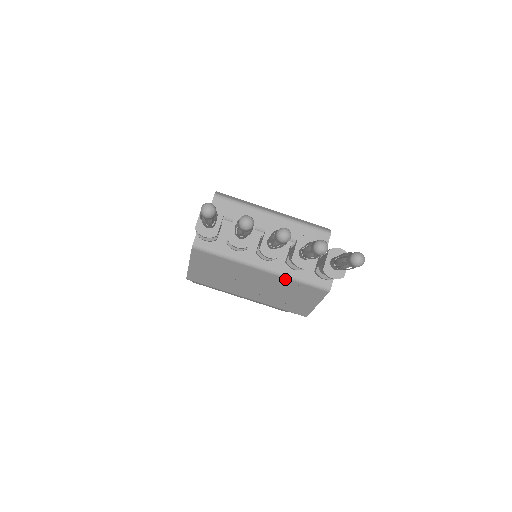
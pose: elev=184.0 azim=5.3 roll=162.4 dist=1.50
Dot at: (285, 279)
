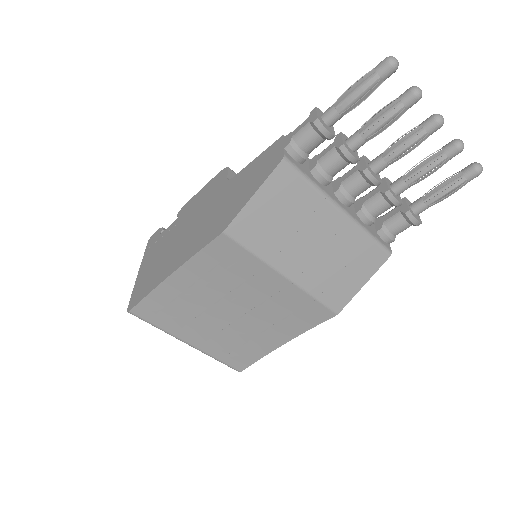
Dot at: (358, 231)
